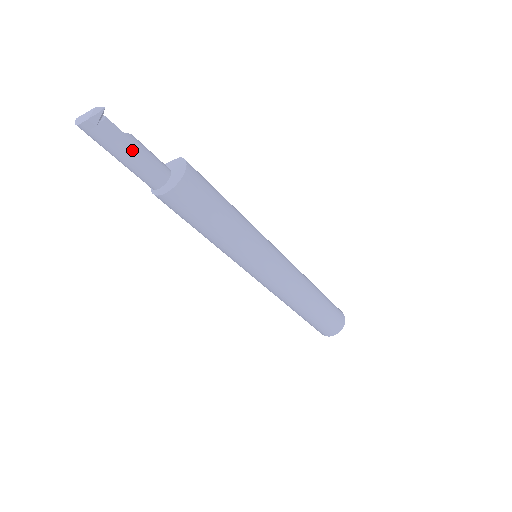
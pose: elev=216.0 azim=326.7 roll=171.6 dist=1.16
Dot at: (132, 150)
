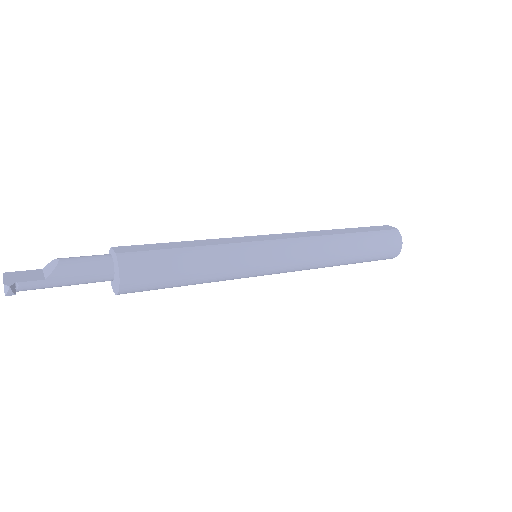
Dot at: (62, 284)
